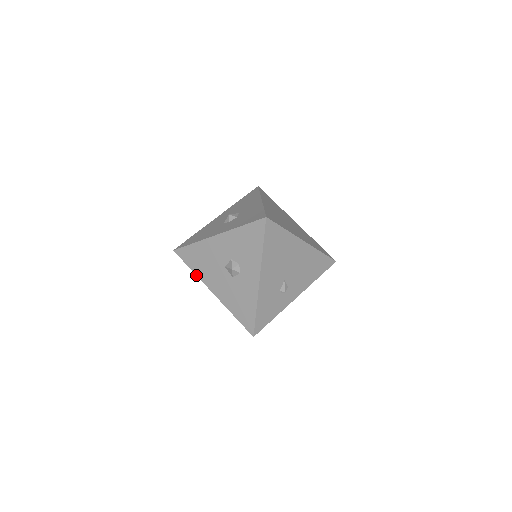
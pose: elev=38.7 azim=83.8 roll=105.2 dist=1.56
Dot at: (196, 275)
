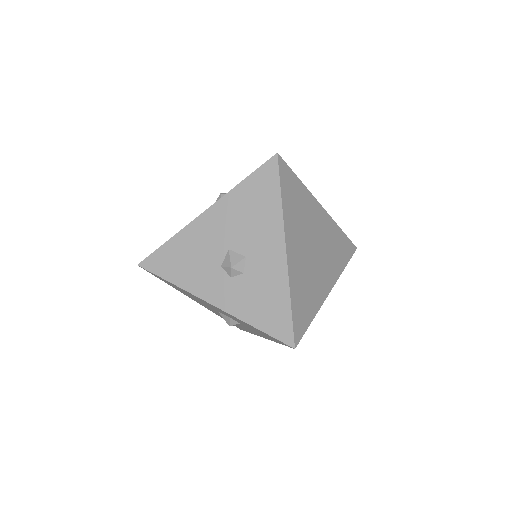
Dot at: occluded
